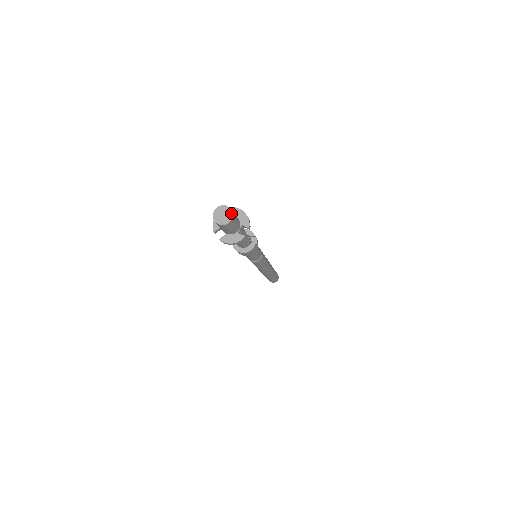
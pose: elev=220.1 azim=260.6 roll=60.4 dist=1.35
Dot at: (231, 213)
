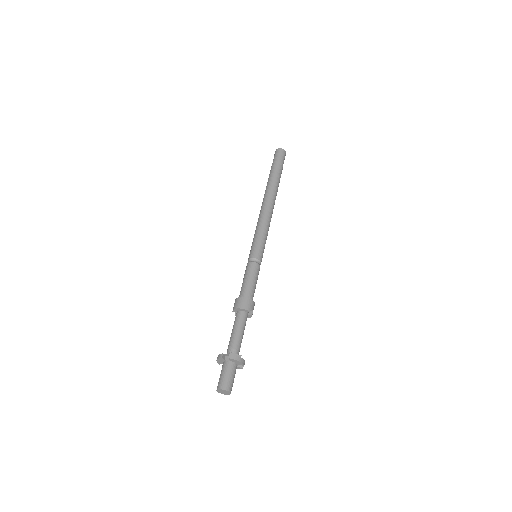
Dot at: (229, 392)
